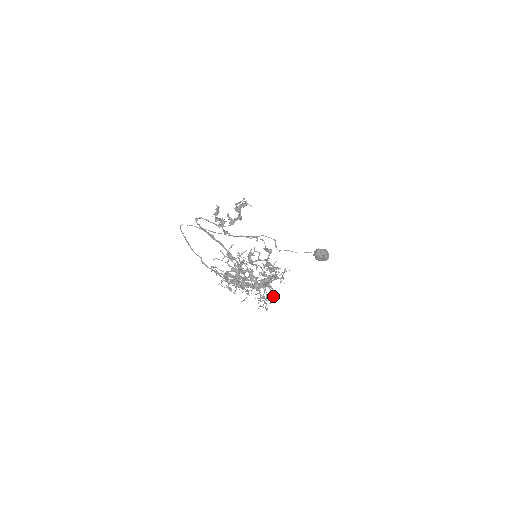
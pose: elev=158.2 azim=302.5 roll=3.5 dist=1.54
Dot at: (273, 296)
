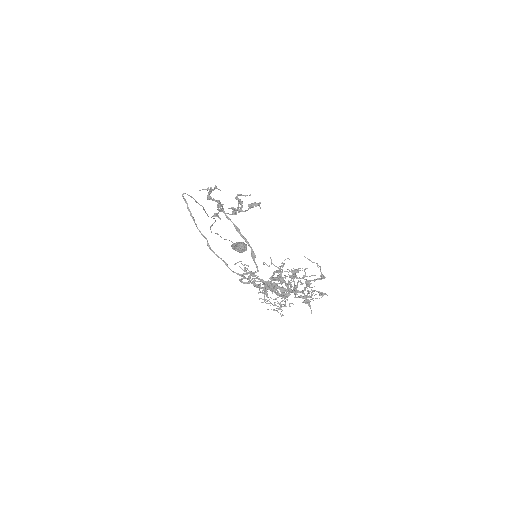
Dot at: (285, 304)
